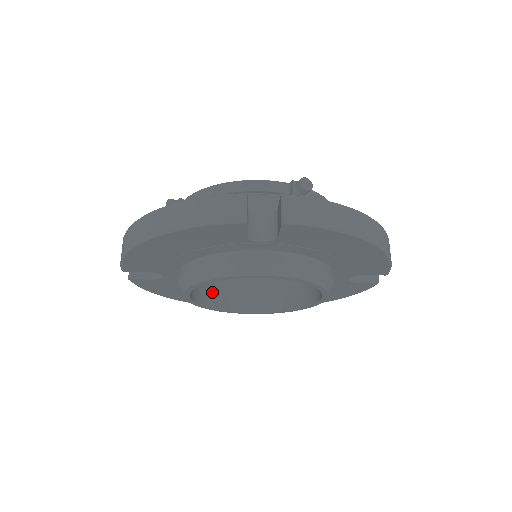
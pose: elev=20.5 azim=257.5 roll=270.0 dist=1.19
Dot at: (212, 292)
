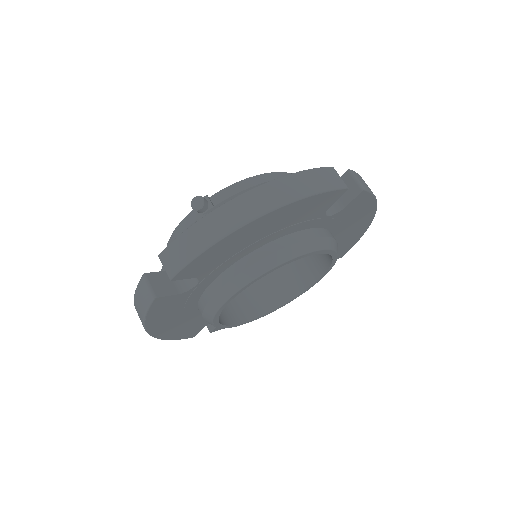
Dot at: occluded
